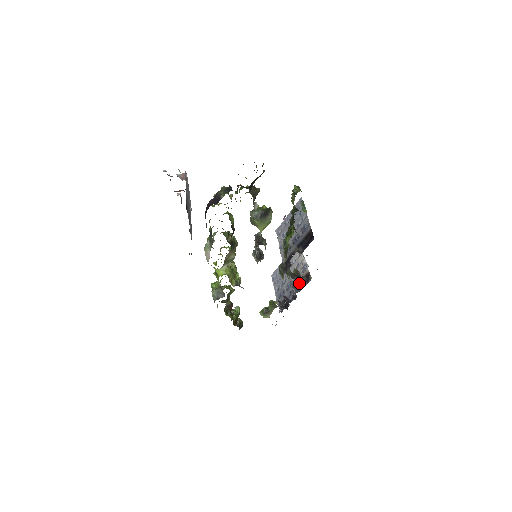
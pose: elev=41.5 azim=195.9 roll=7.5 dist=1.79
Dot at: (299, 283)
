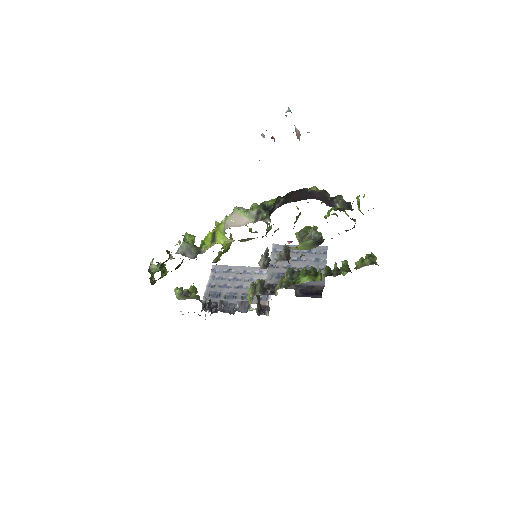
Dot at: occluded
